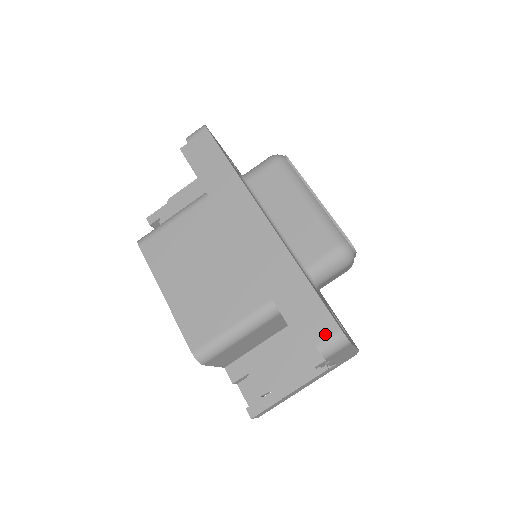
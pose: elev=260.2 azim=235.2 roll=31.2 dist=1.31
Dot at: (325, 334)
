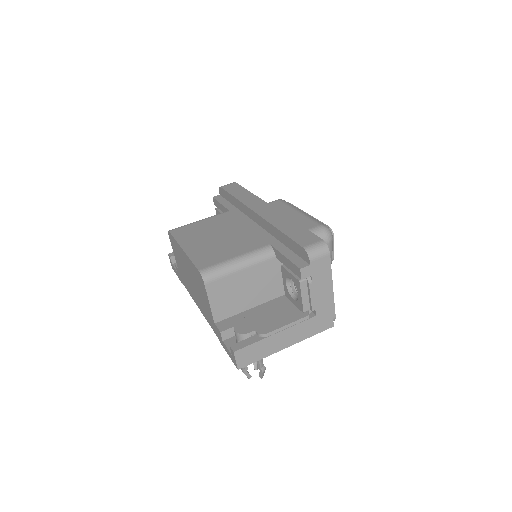
Dot at: (311, 242)
